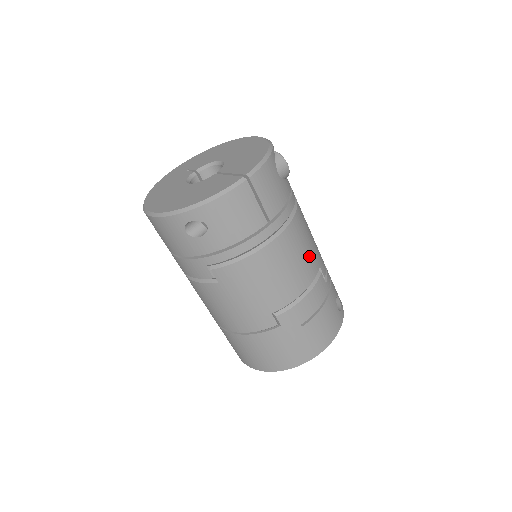
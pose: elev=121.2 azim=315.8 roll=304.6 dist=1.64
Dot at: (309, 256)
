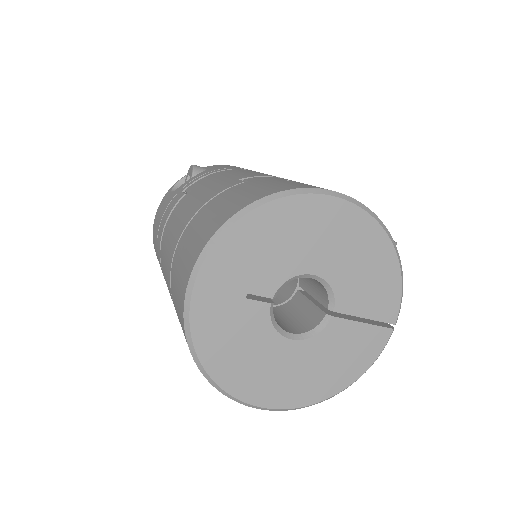
Dot at: occluded
